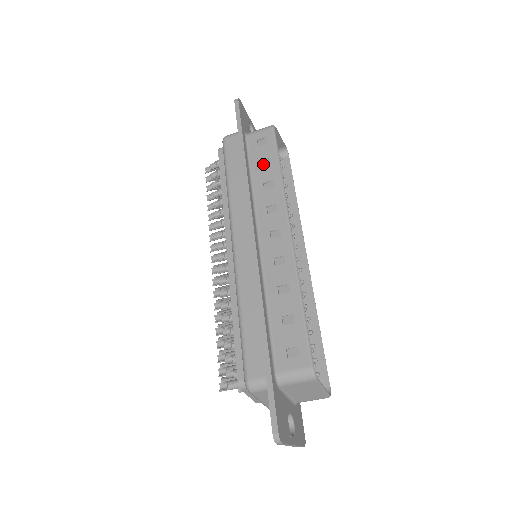
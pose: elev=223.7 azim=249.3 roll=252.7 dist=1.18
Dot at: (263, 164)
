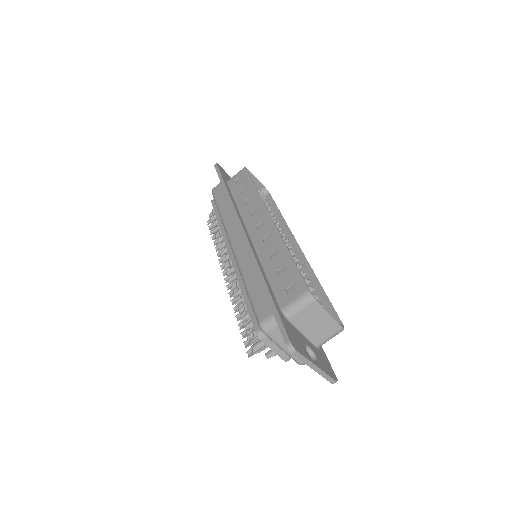
Dot at: (243, 191)
